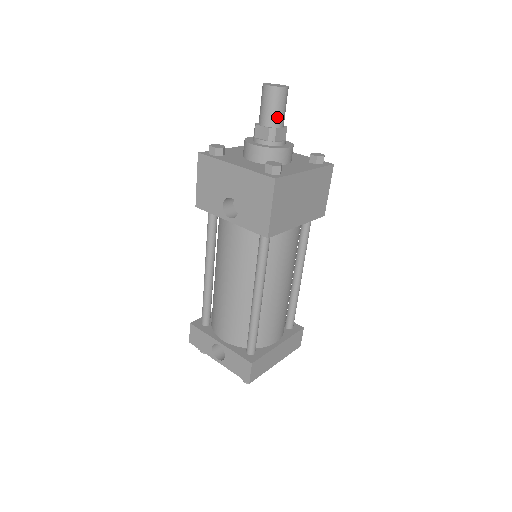
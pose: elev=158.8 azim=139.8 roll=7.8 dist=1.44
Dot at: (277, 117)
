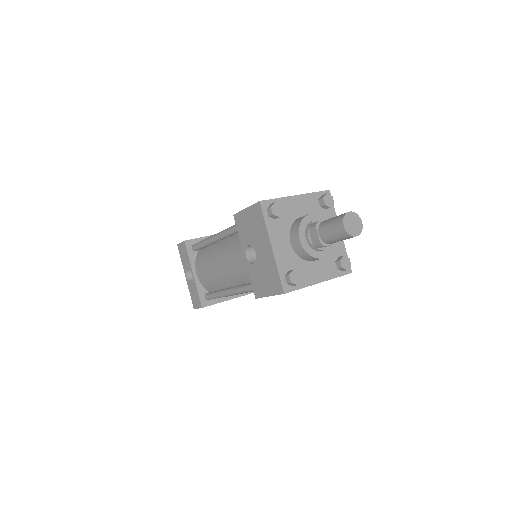
Dot at: (333, 241)
